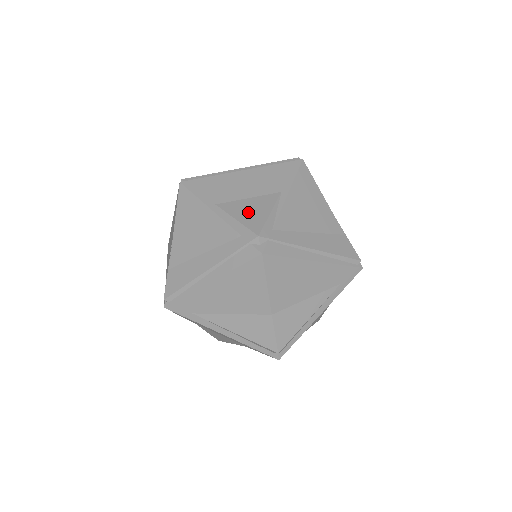
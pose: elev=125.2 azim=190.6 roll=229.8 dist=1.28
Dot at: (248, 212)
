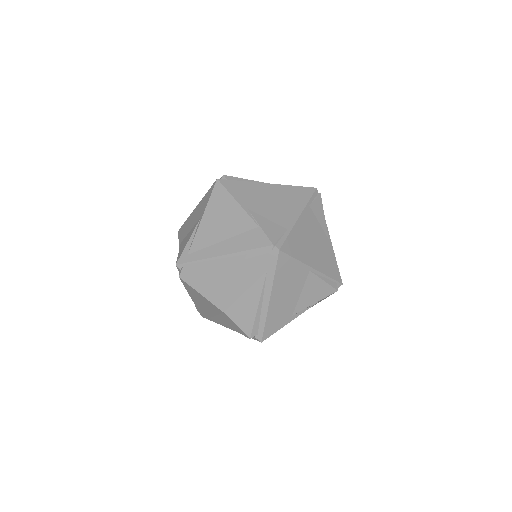
Dot at: (184, 244)
